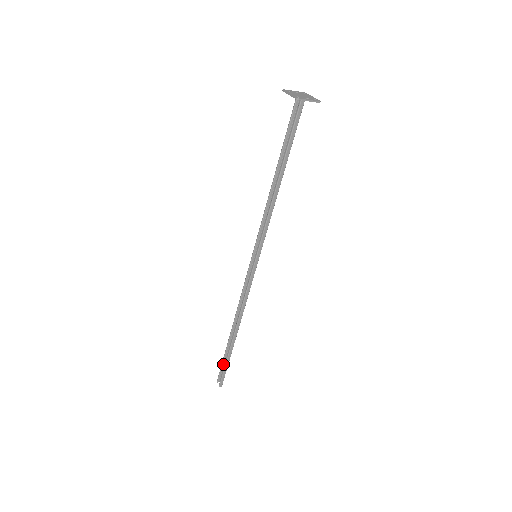
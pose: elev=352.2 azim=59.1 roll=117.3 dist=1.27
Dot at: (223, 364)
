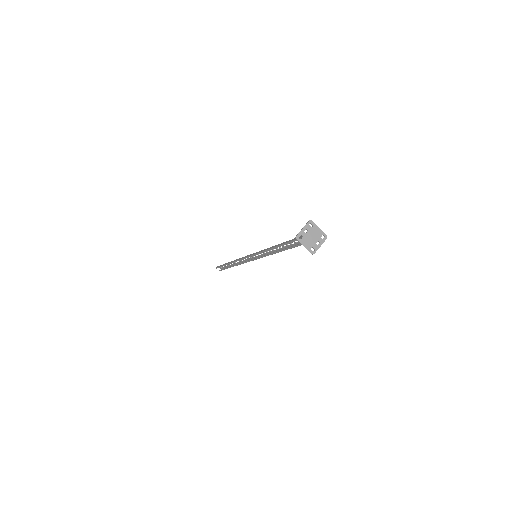
Dot at: (221, 265)
